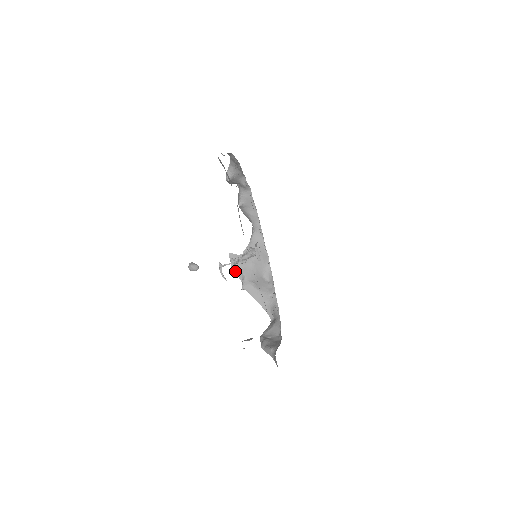
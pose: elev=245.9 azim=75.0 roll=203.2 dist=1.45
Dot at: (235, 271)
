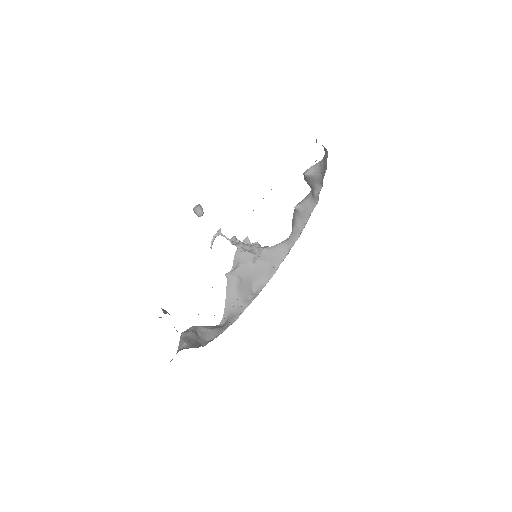
Dot at: (236, 255)
